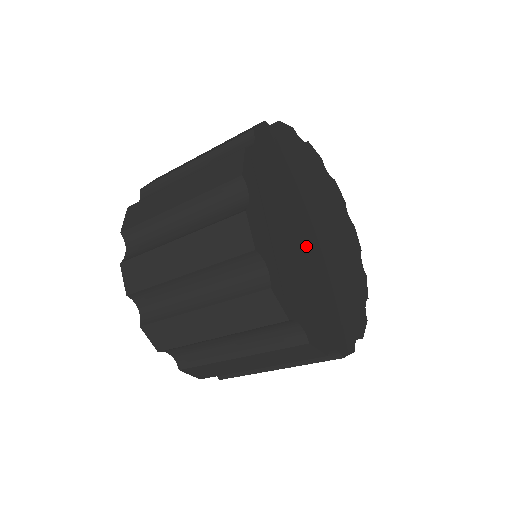
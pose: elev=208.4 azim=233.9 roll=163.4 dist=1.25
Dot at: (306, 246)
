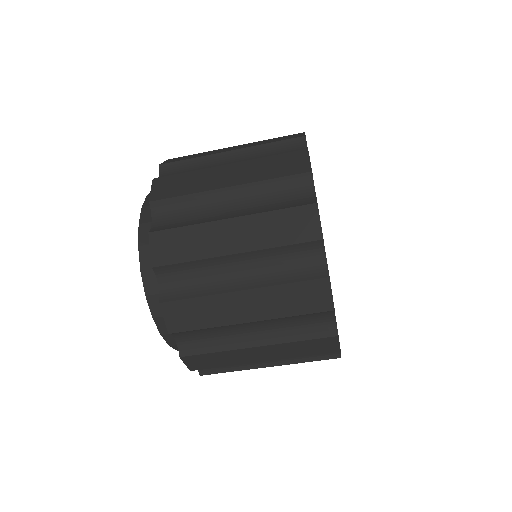
Dot at: occluded
